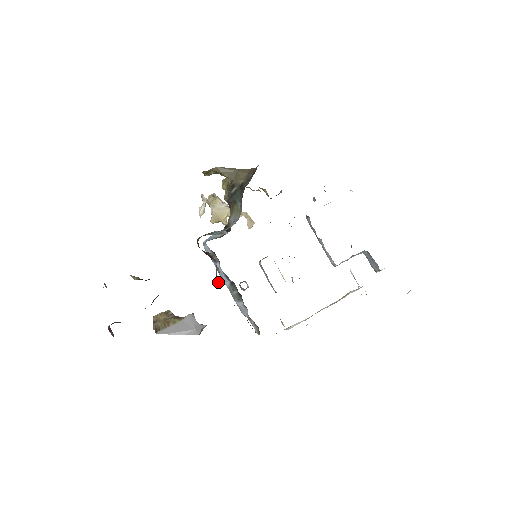
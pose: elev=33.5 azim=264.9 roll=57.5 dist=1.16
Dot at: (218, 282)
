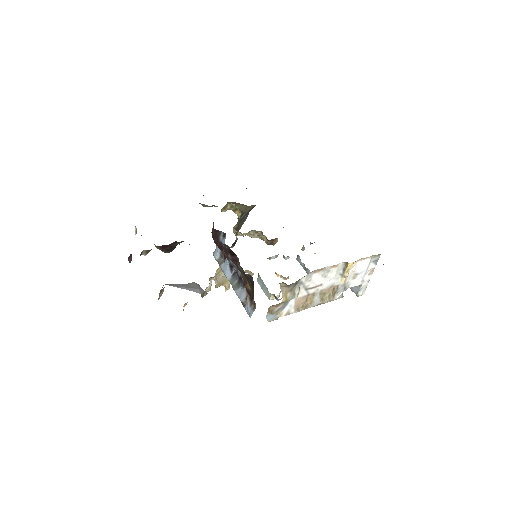
Dot at: (225, 249)
